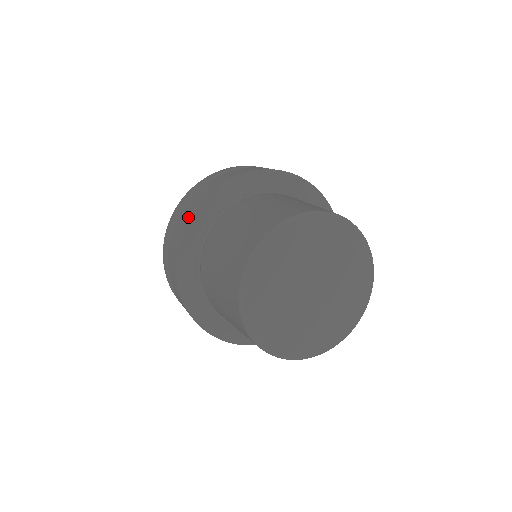
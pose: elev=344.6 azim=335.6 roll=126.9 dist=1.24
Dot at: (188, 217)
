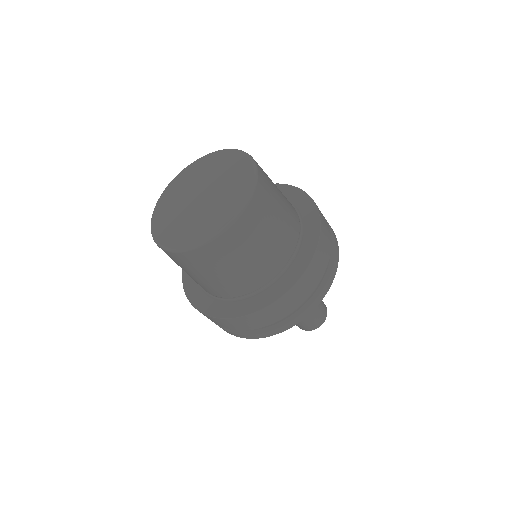
Dot at: (185, 292)
